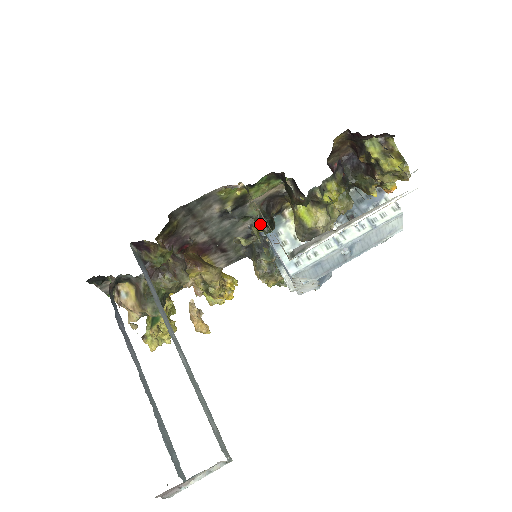
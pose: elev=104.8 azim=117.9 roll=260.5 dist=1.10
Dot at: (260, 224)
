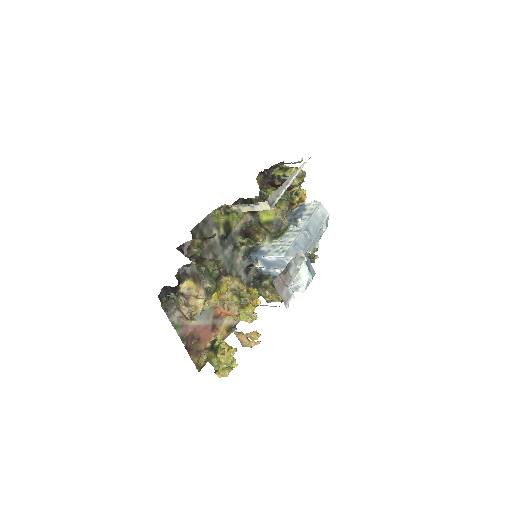
Dot at: occluded
